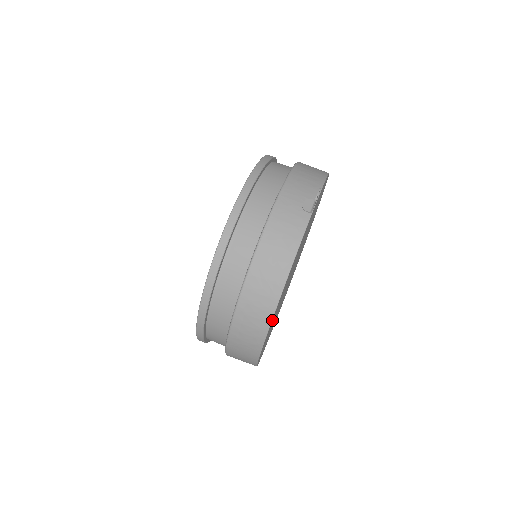
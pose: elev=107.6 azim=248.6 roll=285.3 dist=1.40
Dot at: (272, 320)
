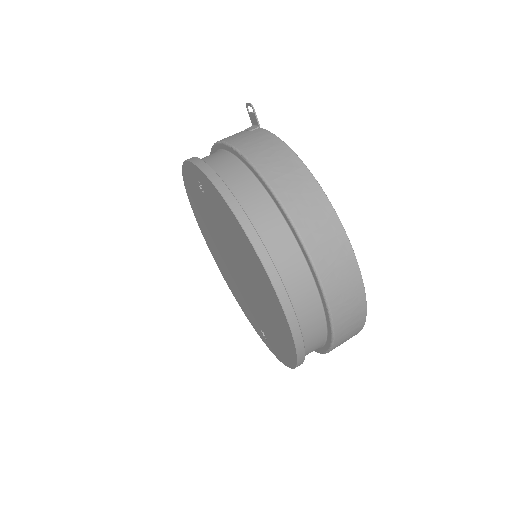
Dot at: occluded
